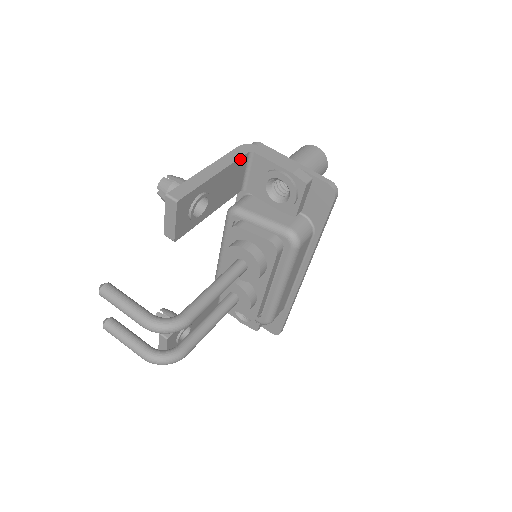
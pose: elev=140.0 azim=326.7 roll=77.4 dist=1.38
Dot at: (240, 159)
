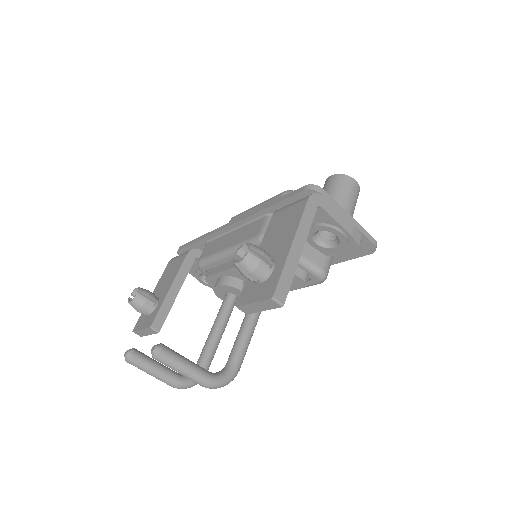
Dot at: (311, 219)
